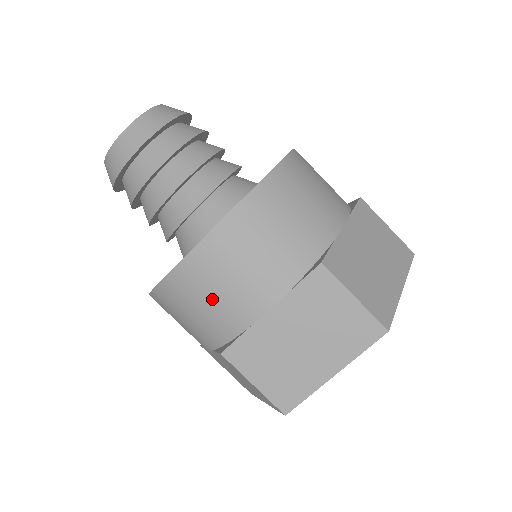
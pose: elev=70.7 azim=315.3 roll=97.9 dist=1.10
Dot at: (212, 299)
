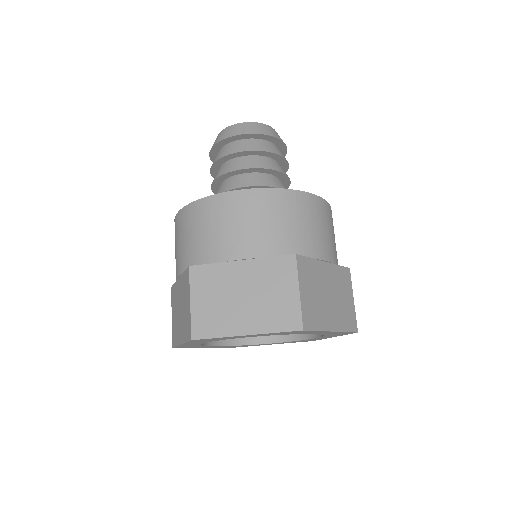
Dot at: (214, 229)
